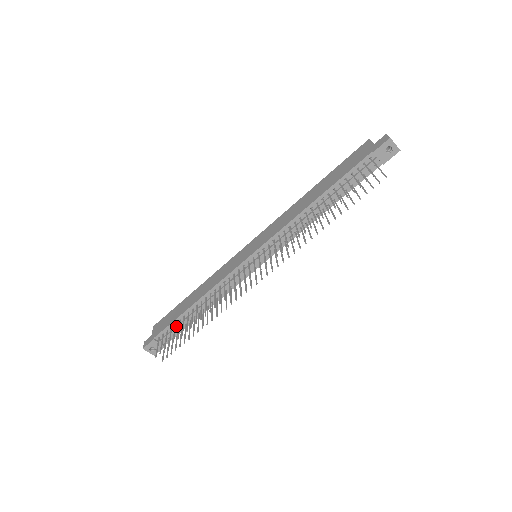
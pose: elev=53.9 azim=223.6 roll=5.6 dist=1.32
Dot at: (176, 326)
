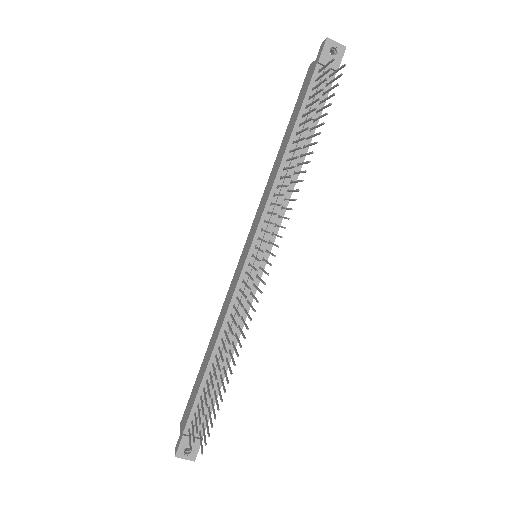
Dot at: (203, 400)
